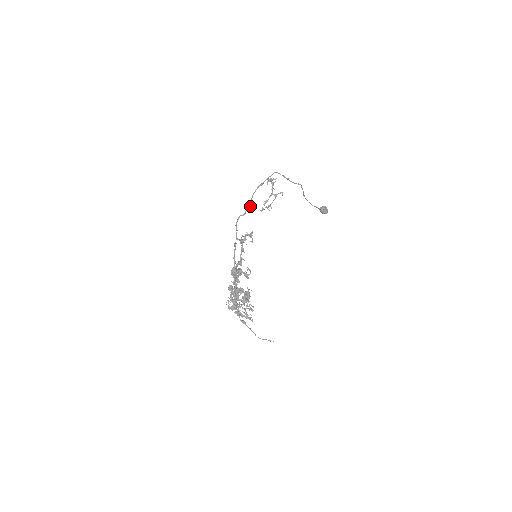
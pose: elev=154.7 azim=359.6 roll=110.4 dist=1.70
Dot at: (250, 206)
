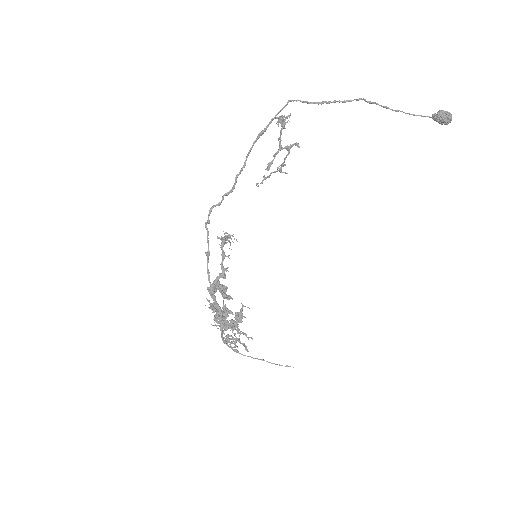
Dot at: (234, 183)
